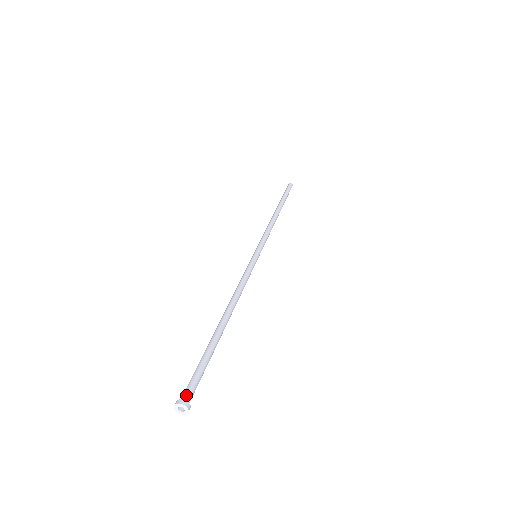
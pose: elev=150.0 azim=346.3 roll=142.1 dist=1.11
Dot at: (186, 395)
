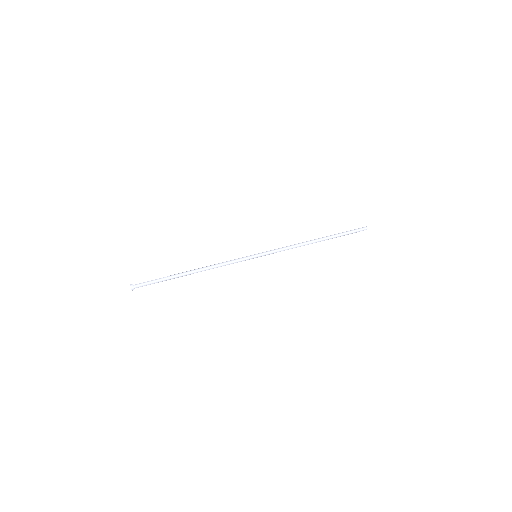
Dot at: (137, 284)
